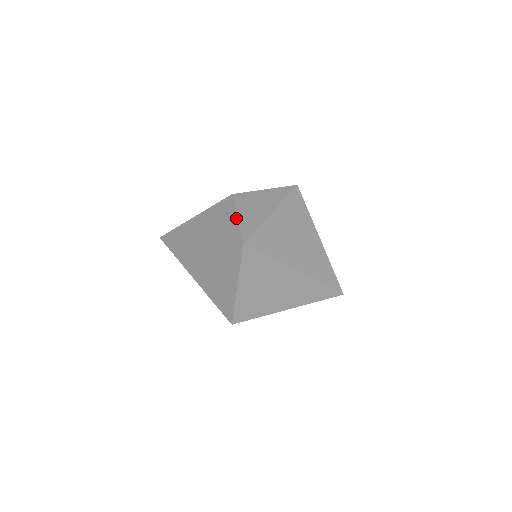
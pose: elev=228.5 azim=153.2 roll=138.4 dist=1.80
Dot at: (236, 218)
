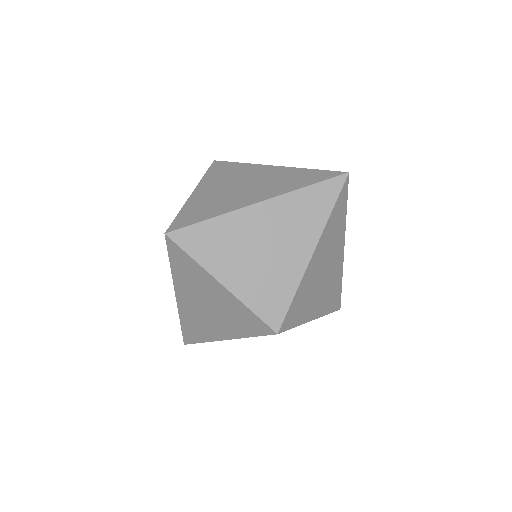
Dot at: occluded
